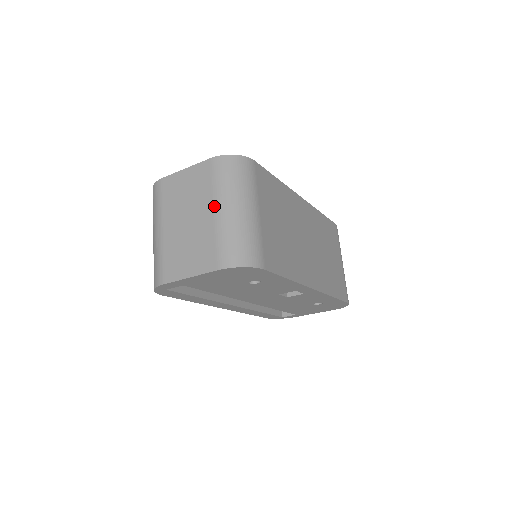
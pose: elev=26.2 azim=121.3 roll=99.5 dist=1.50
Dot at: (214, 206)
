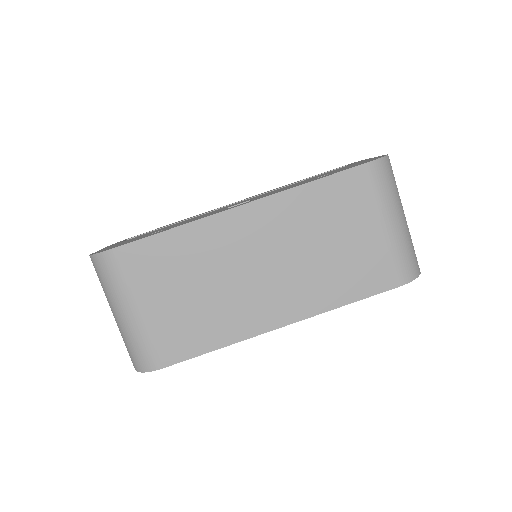
Dot at: occluded
